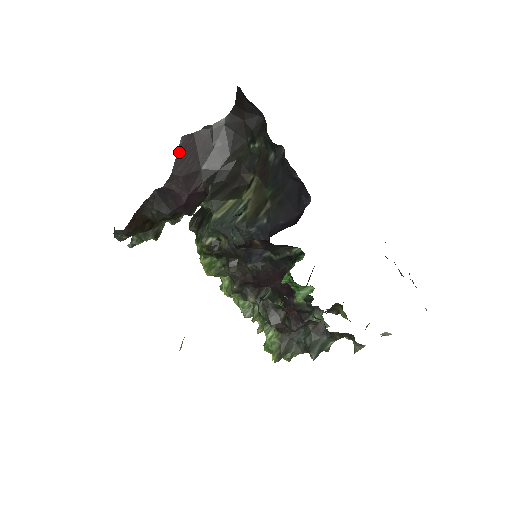
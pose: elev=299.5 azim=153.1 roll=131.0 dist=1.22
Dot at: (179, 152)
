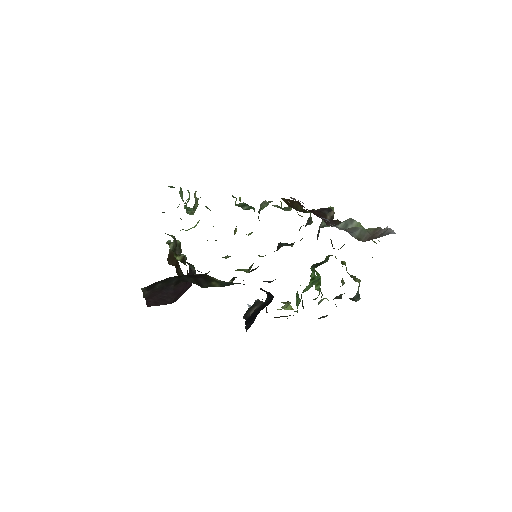
Dot at: (158, 305)
